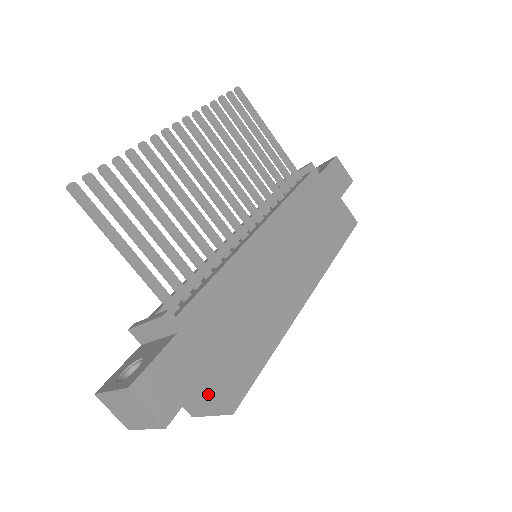
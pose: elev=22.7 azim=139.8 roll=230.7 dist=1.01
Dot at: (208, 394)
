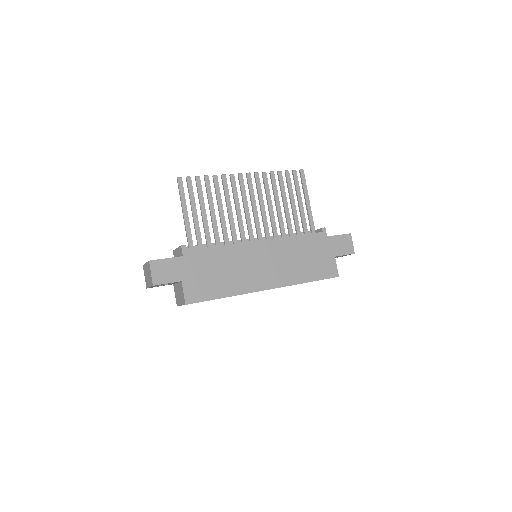
Dot at: (182, 291)
